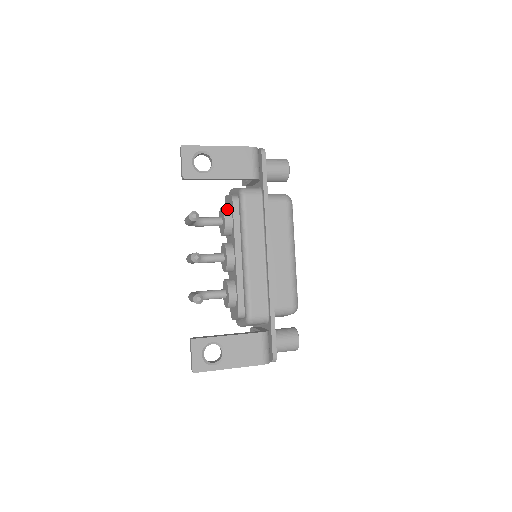
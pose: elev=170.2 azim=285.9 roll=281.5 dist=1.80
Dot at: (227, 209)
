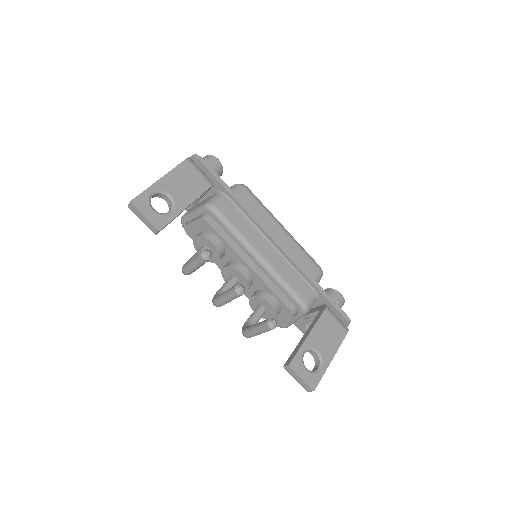
Dot at: (205, 234)
